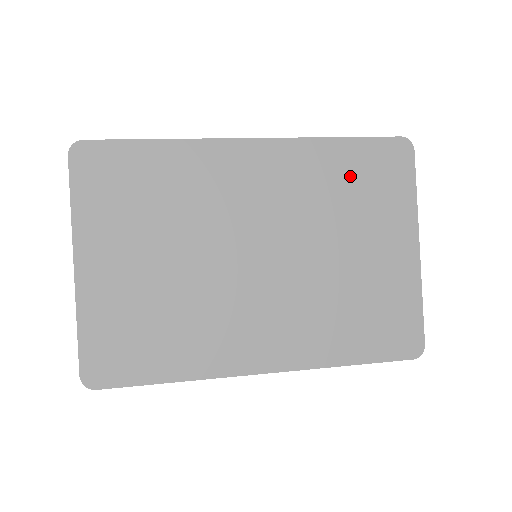
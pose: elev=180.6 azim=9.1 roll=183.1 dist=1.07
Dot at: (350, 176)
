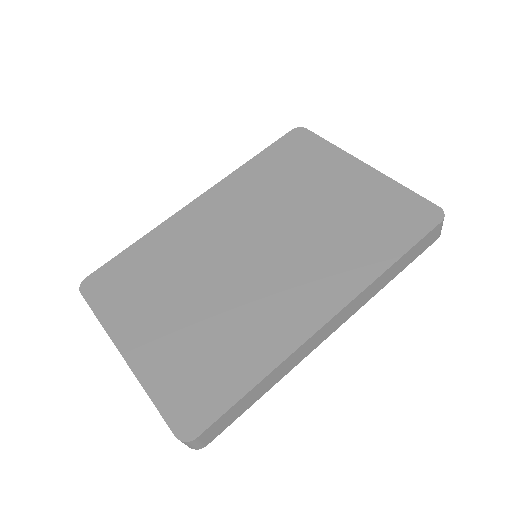
Dot at: (278, 168)
